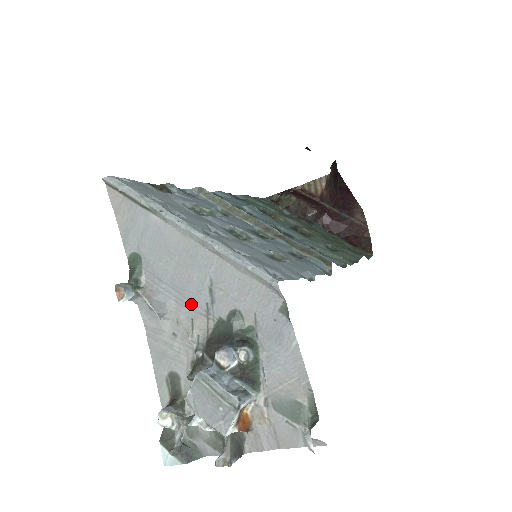
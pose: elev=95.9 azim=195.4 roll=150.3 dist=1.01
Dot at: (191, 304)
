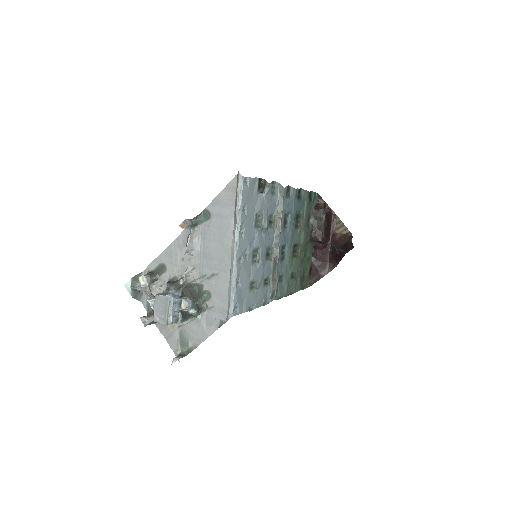
Dot at: (202, 265)
